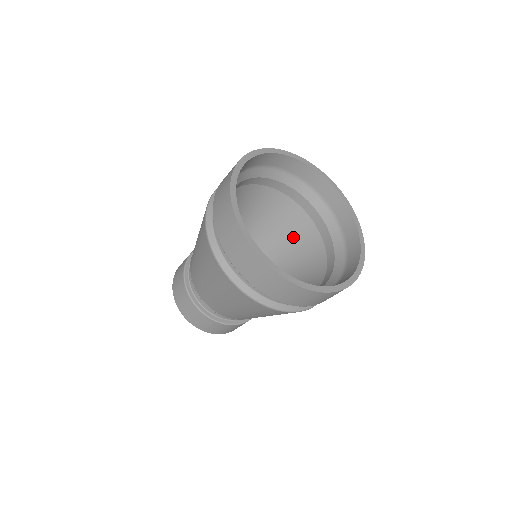
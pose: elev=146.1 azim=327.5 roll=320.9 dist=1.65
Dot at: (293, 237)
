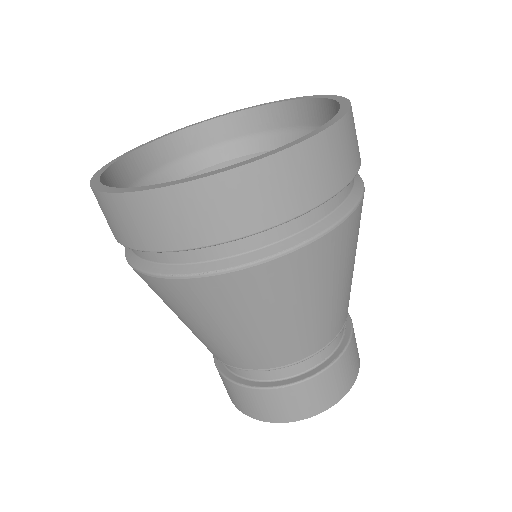
Dot at: occluded
